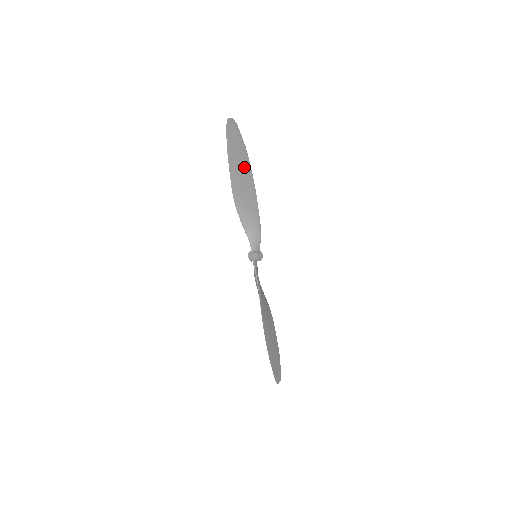
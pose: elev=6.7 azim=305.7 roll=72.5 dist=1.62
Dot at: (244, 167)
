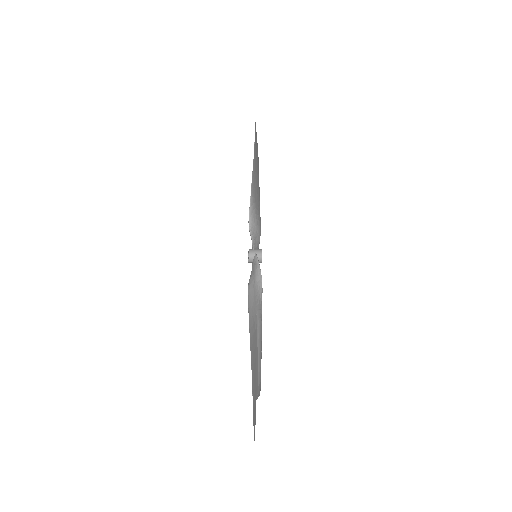
Dot at: (258, 170)
